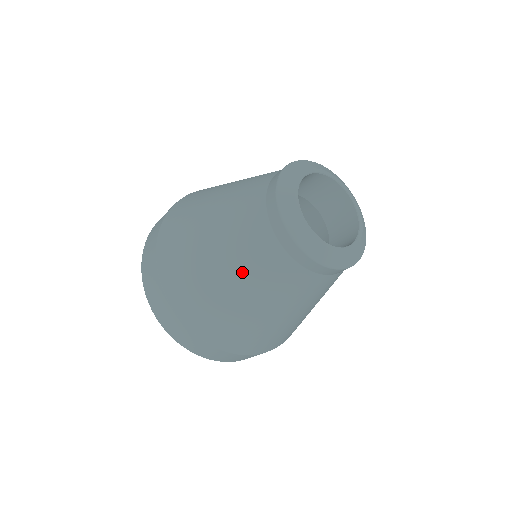
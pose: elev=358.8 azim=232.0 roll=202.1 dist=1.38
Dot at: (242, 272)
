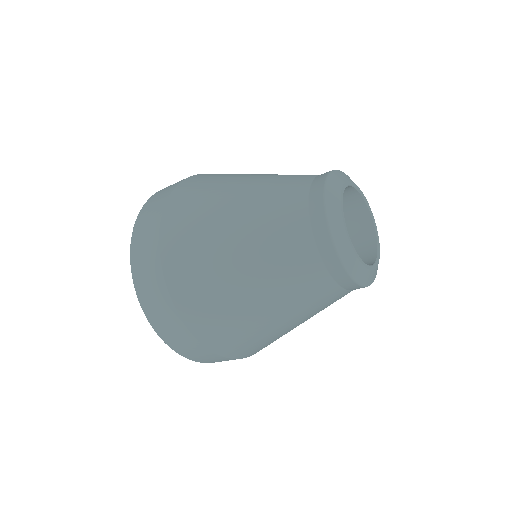
Dot at: (304, 315)
